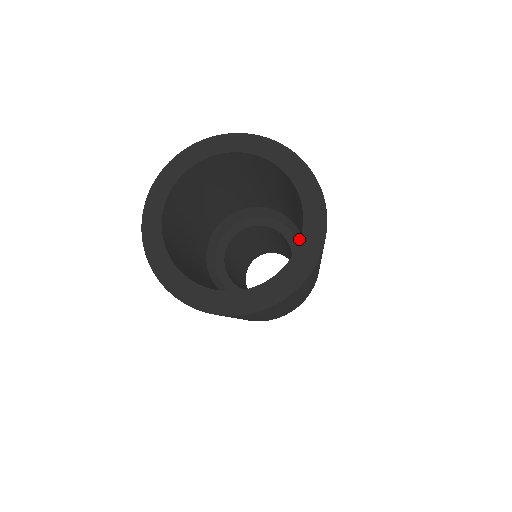
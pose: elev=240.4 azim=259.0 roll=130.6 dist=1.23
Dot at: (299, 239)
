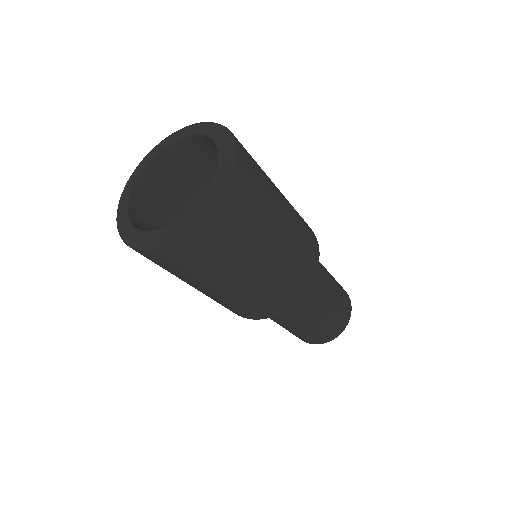
Dot at: occluded
